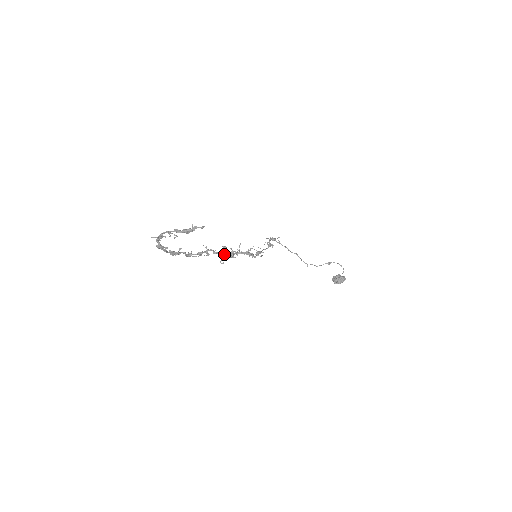
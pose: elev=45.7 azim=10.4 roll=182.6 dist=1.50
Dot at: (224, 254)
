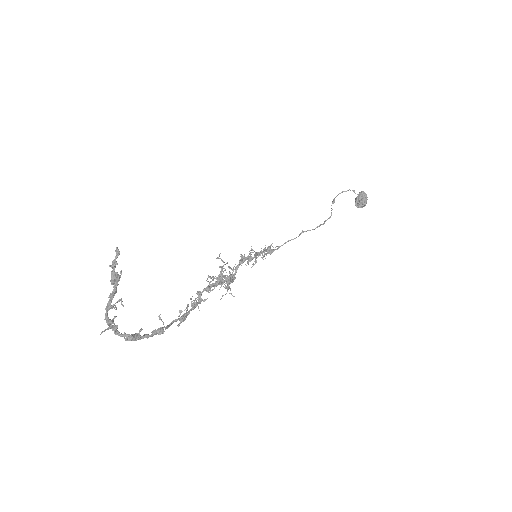
Dot at: (218, 281)
